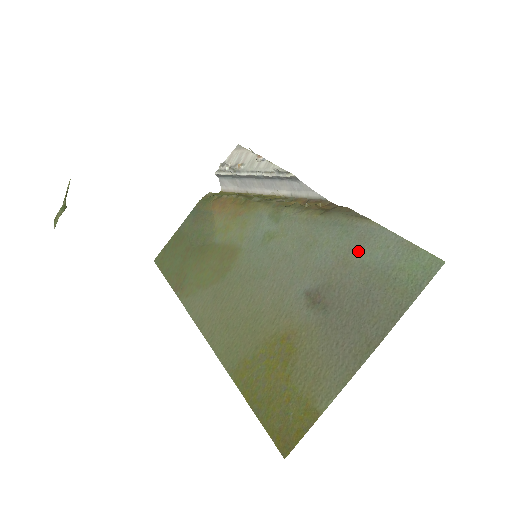
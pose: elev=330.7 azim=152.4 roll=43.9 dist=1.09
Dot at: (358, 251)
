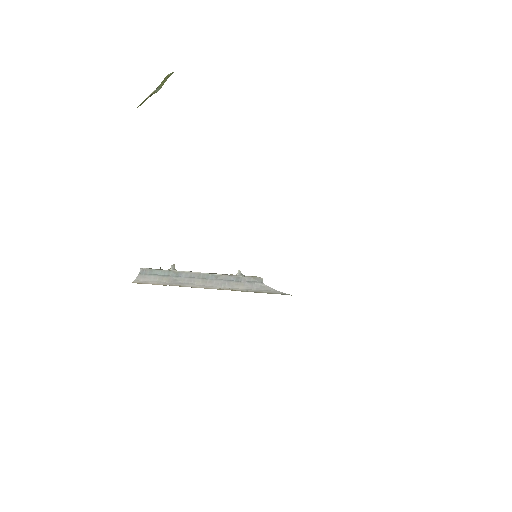
Dot at: occluded
